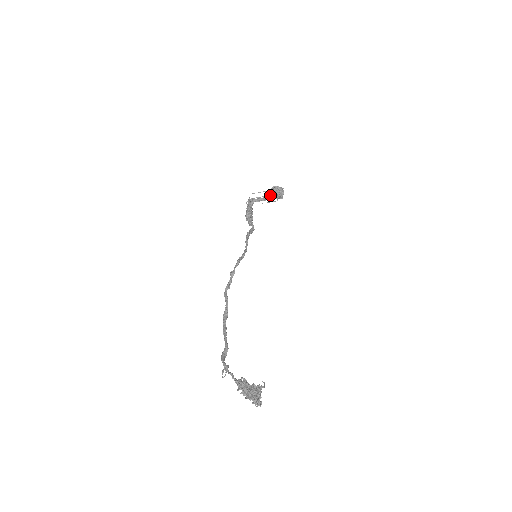
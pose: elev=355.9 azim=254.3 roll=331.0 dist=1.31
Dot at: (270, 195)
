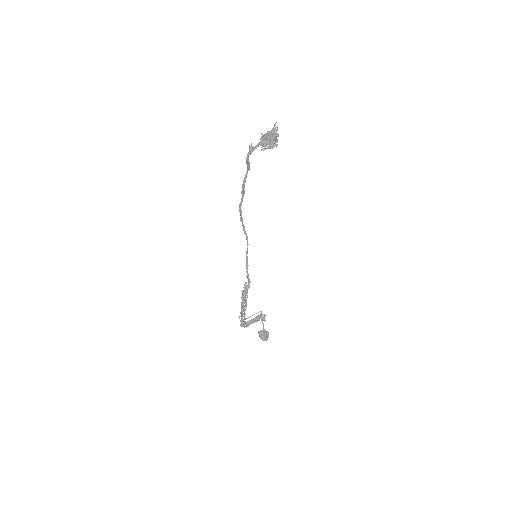
Dot at: (258, 317)
